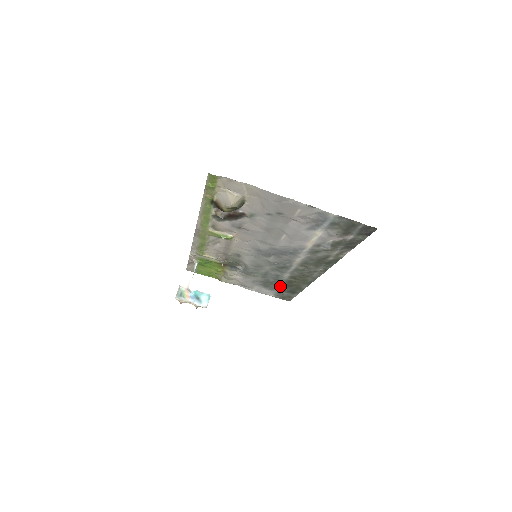
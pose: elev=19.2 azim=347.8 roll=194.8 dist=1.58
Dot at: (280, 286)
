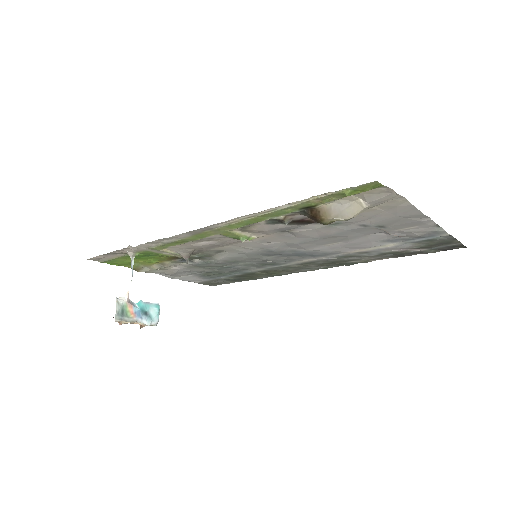
Dot at: (227, 276)
